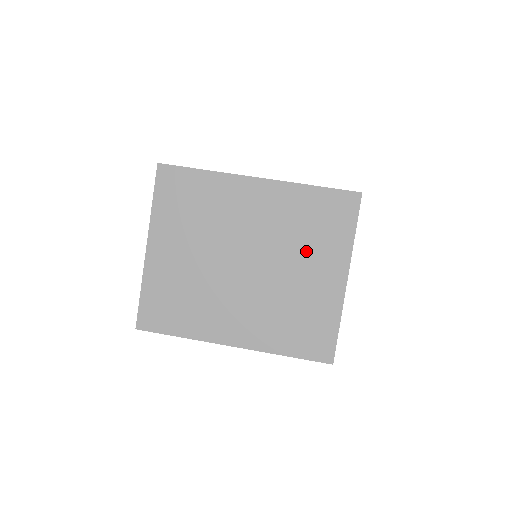
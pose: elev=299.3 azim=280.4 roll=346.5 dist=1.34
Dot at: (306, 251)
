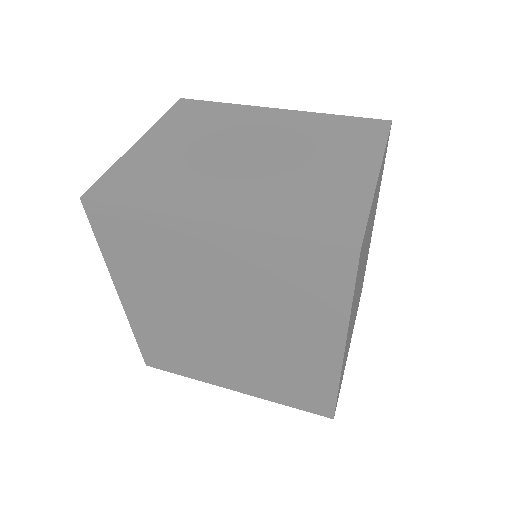
Dot at: (326, 151)
